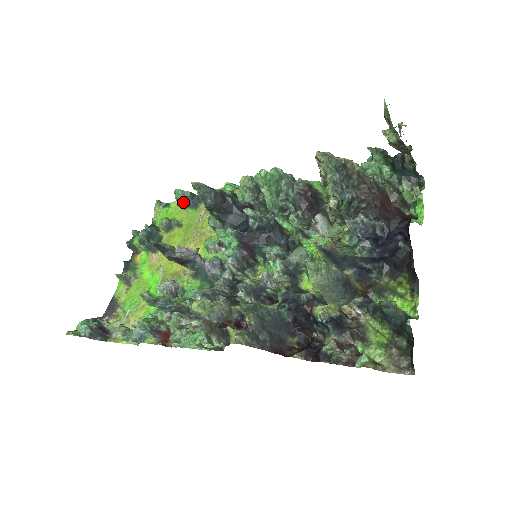
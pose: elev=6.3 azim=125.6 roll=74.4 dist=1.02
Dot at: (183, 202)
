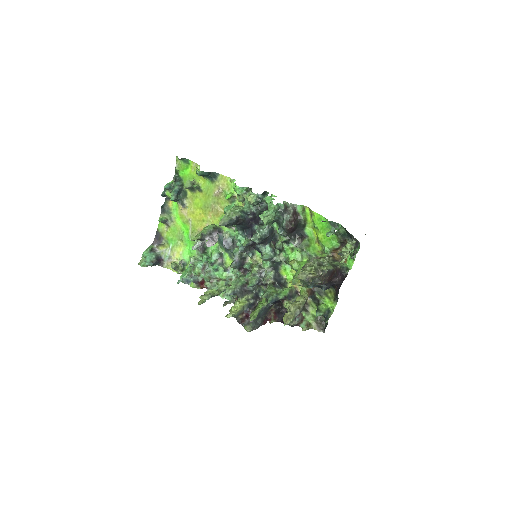
Dot at: occluded
